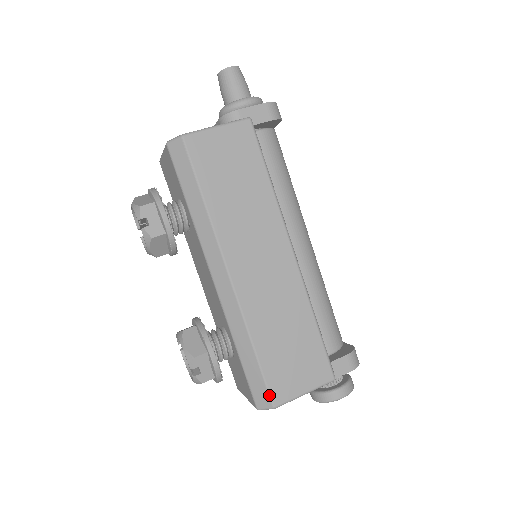
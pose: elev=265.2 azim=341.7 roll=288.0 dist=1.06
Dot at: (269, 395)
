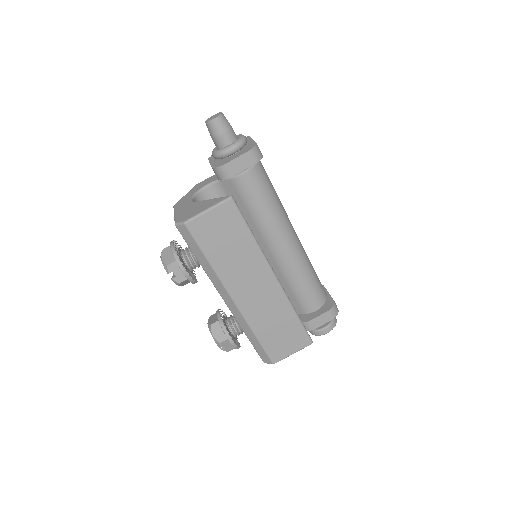
Dot at: (269, 358)
